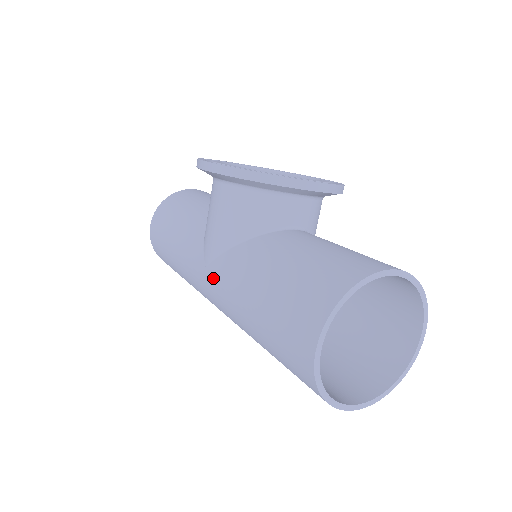
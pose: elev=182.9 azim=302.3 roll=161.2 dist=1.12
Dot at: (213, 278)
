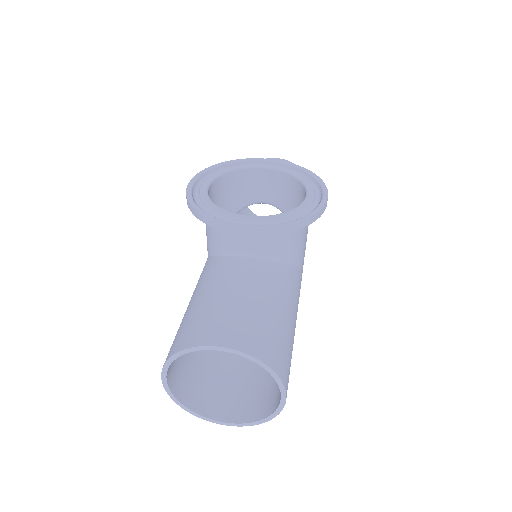
Dot at: occluded
